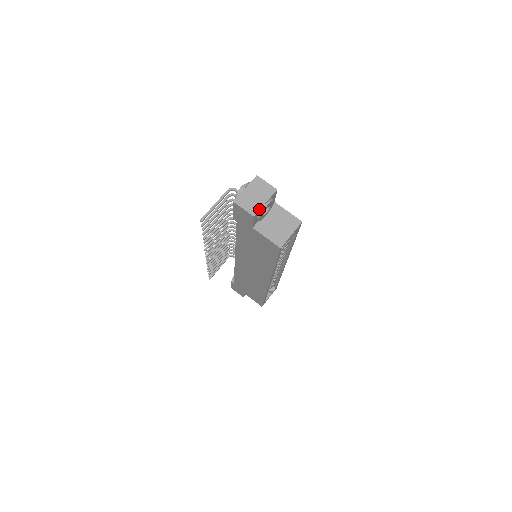
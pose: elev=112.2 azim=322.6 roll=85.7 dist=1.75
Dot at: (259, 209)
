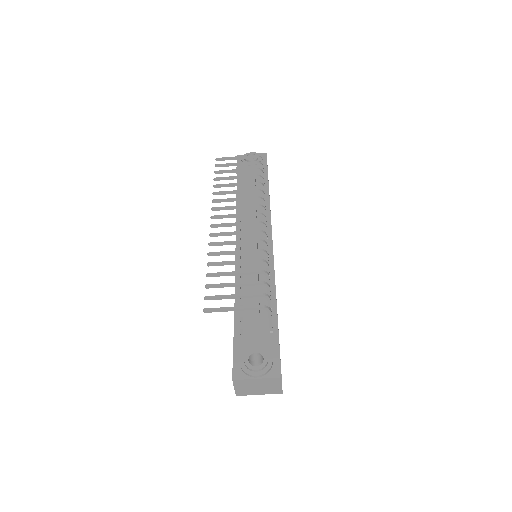
Dot at: occluded
